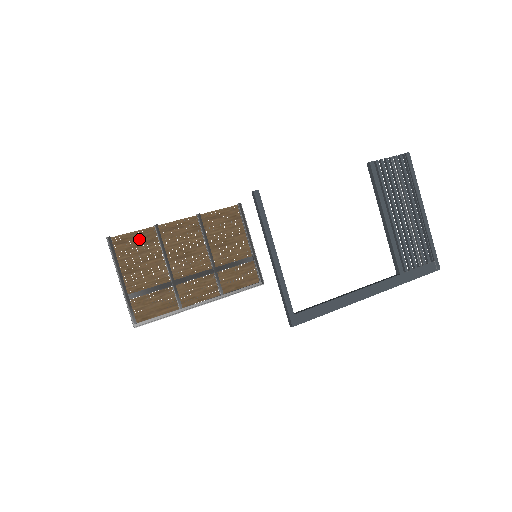
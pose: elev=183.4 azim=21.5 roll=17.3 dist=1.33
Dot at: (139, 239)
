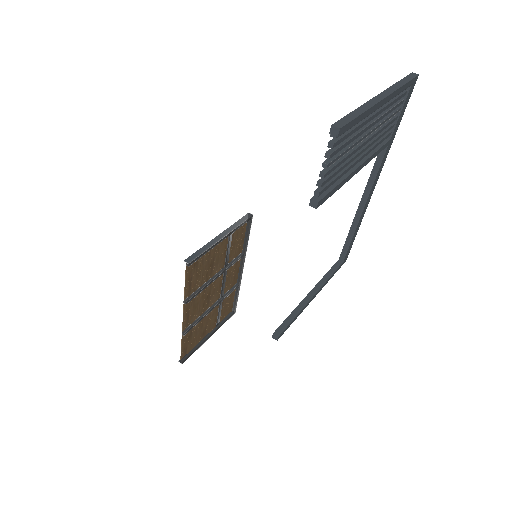
Dot at: (187, 340)
